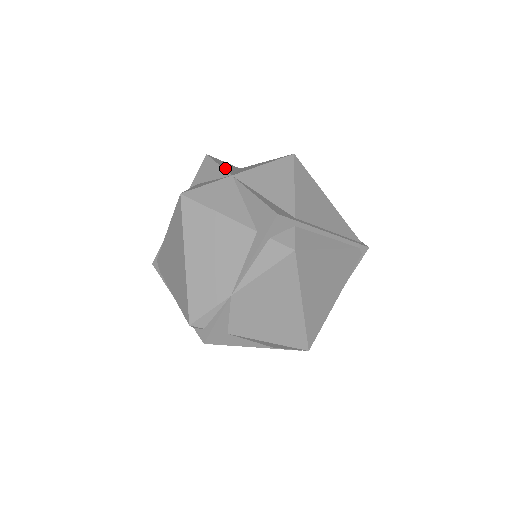
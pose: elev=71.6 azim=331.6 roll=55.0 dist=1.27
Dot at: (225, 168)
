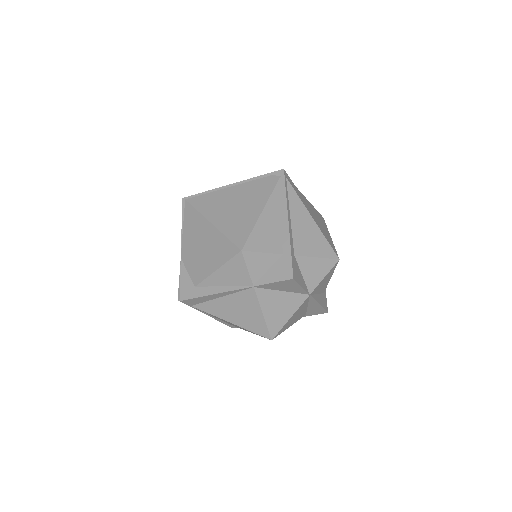
Dot at: occluded
